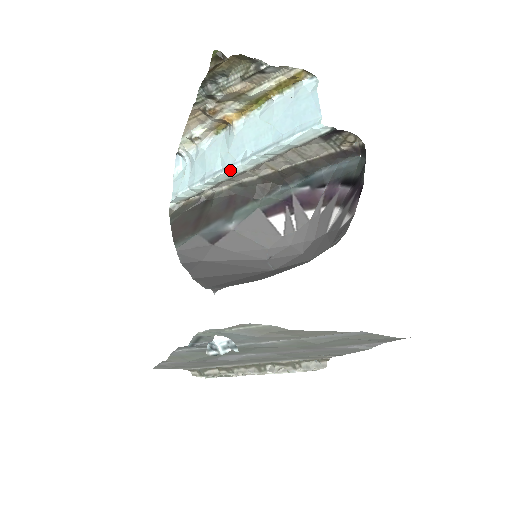
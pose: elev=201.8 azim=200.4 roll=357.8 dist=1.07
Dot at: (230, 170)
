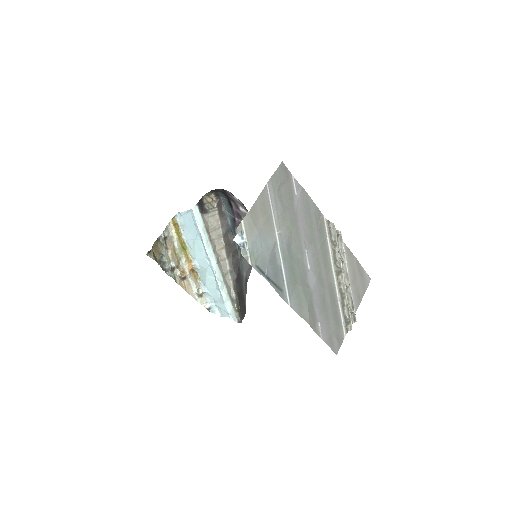
Dot at: (214, 269)
